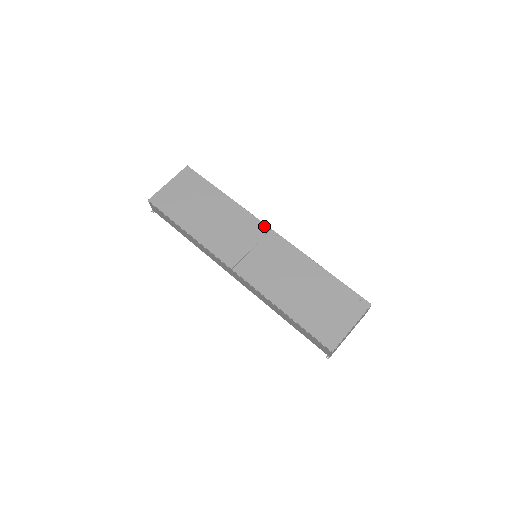
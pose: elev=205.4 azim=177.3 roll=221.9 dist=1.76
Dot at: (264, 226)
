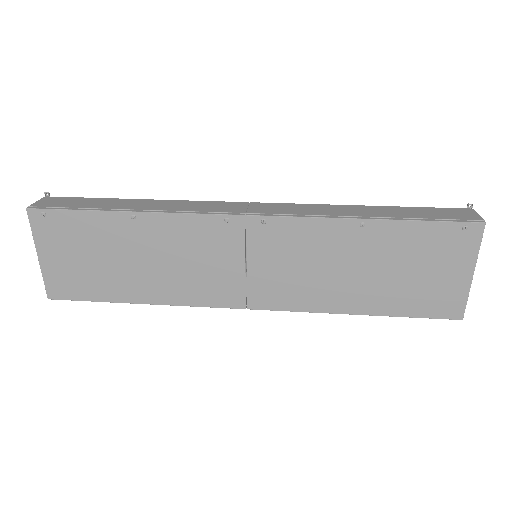
Dot at: (231, 219)
